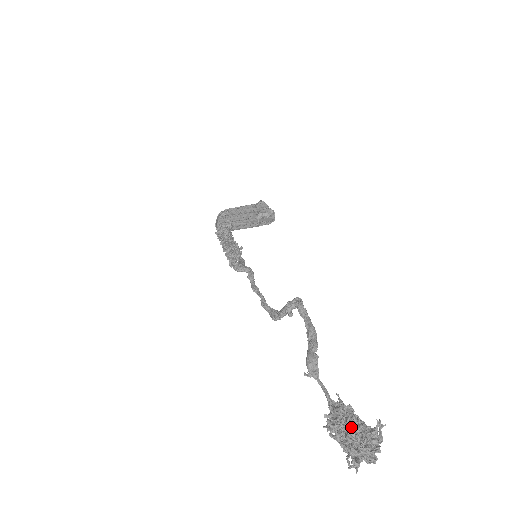
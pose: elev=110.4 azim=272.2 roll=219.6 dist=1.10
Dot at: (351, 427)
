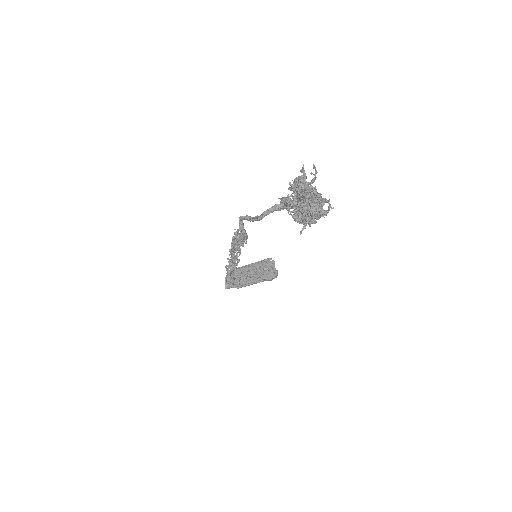
Dot at: occluded
